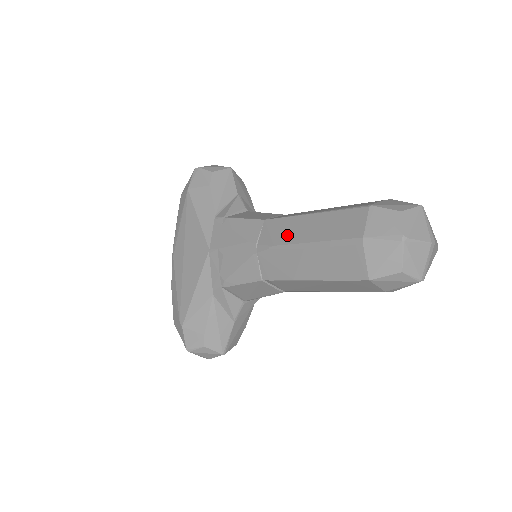
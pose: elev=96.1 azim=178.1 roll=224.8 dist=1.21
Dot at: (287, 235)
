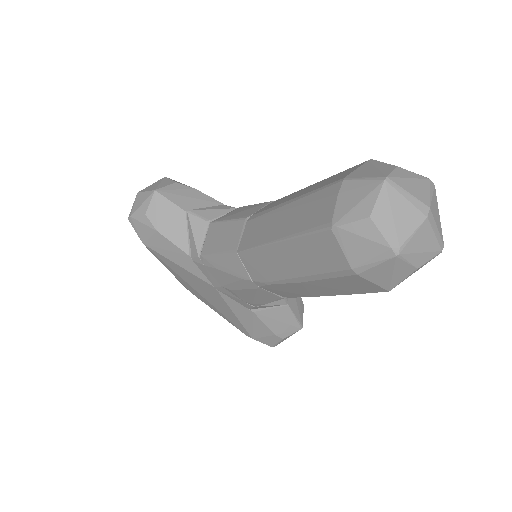
Dot at: (272, 270)
